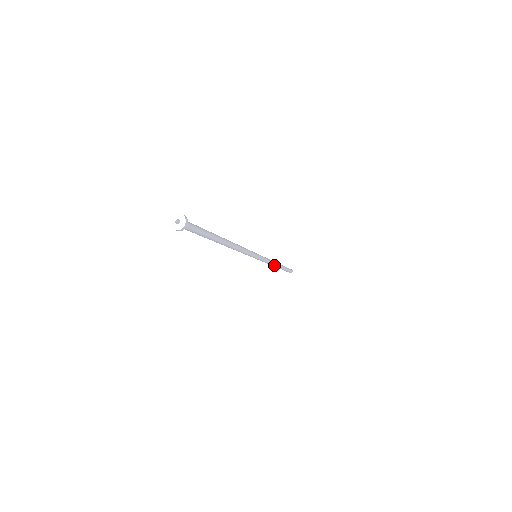
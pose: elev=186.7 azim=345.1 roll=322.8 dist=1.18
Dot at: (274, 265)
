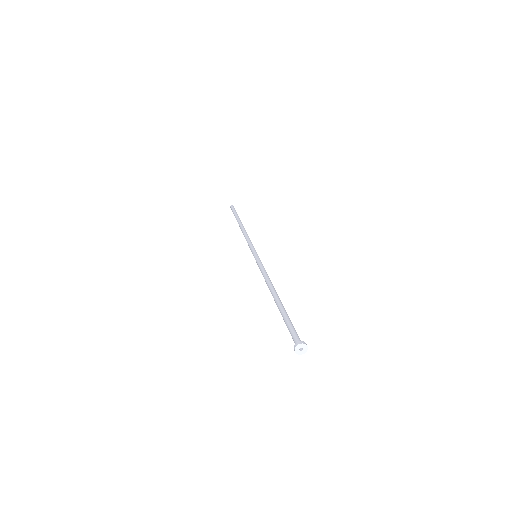
Dot at: occluded
